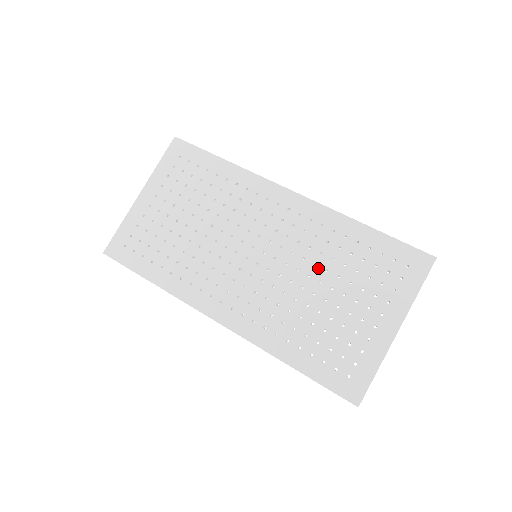
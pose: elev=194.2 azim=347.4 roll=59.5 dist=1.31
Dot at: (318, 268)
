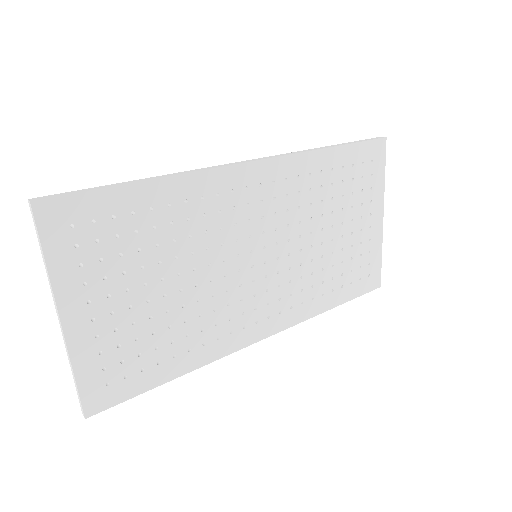
Dot at: (315, 220)
